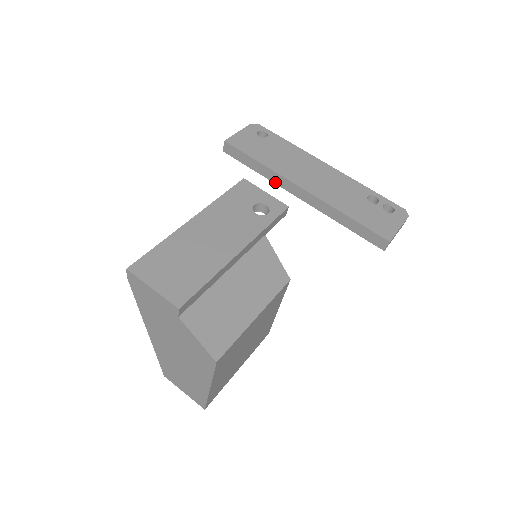
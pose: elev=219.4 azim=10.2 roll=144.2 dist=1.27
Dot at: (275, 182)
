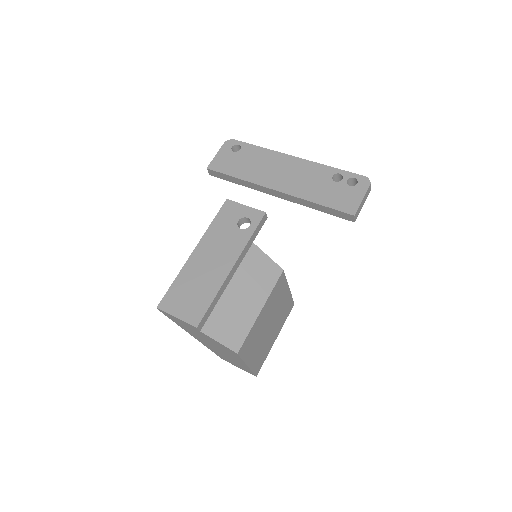
Dot at: (255, 189)
